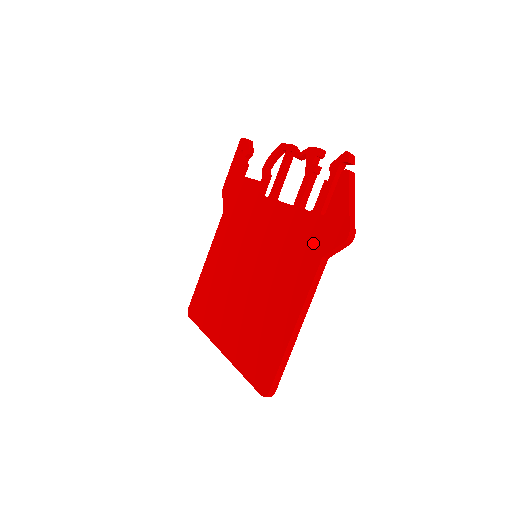
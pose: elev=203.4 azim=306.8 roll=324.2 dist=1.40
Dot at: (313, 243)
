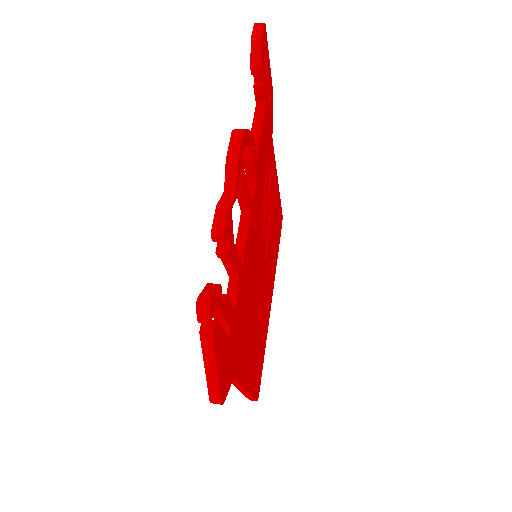
Dot at: occluded
